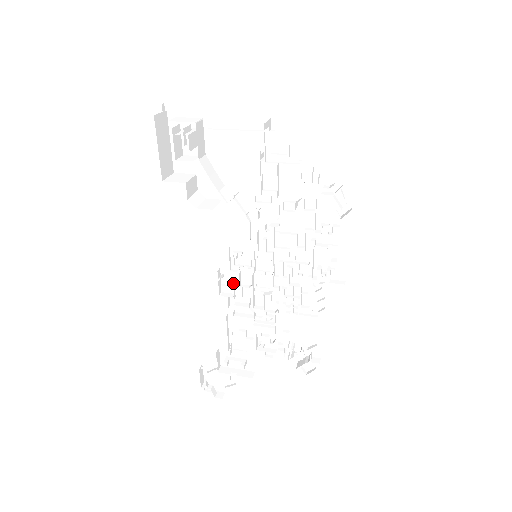
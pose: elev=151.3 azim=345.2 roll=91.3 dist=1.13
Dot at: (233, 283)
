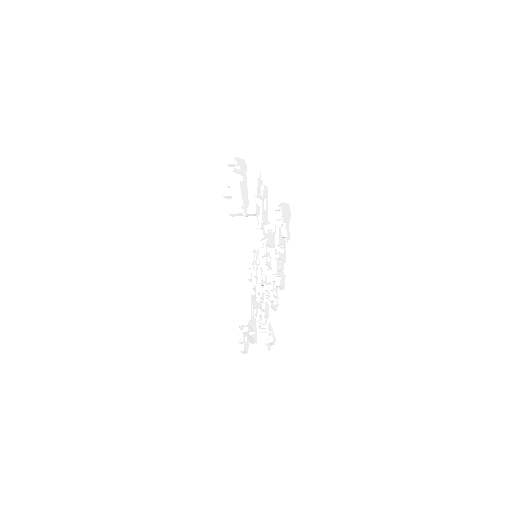
Dot at: occluded
